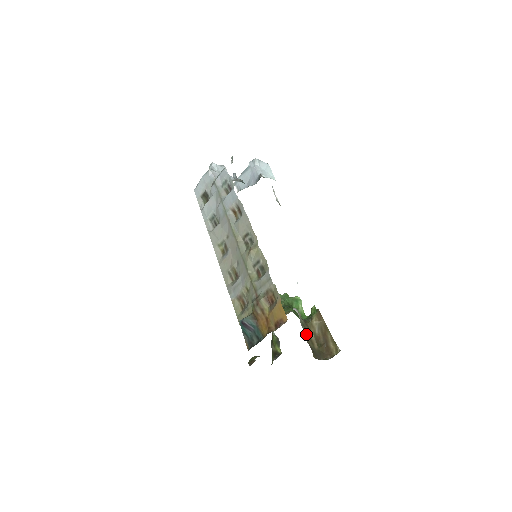
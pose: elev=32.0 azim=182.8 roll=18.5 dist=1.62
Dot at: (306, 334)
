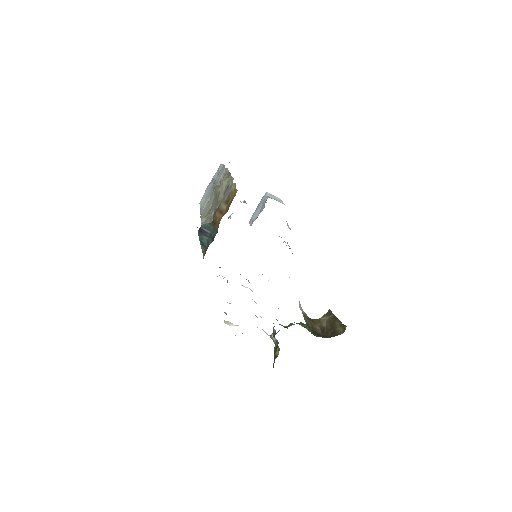
Dot at: (307, 322)
